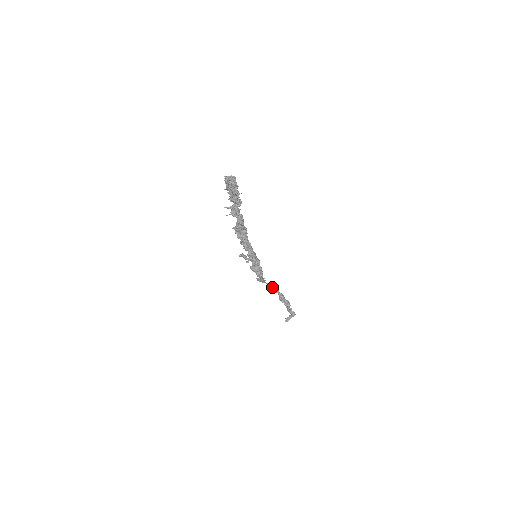
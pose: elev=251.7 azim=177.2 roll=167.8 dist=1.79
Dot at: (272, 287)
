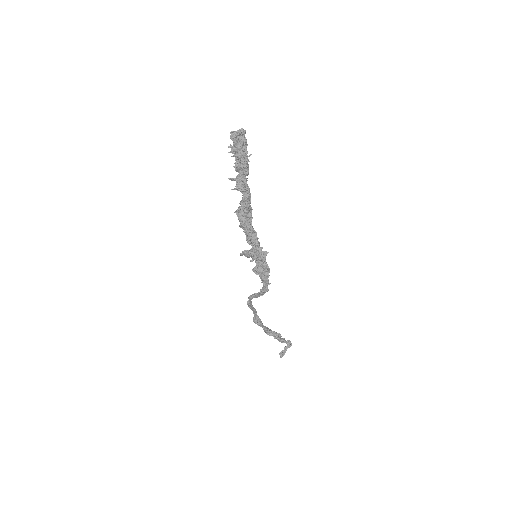
Dot at: (256, 318)
